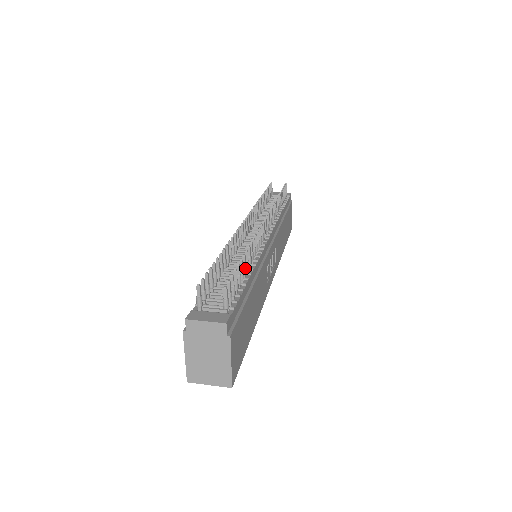
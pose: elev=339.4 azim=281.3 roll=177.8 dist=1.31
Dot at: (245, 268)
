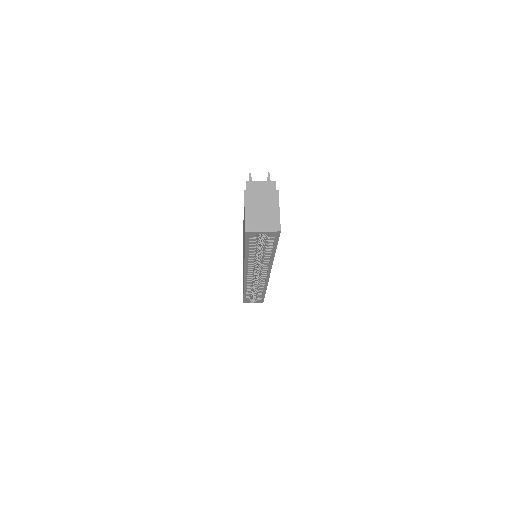
Dot at: occluded
